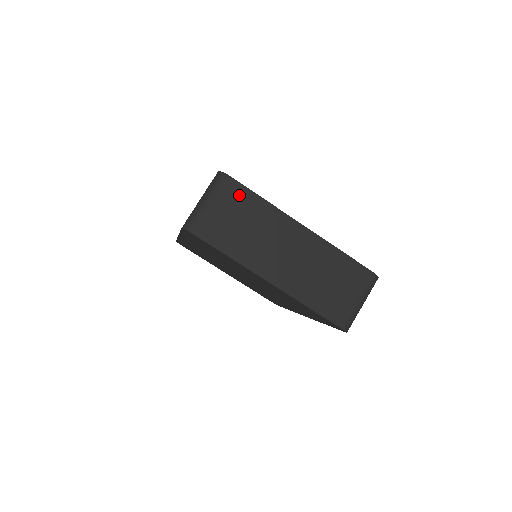
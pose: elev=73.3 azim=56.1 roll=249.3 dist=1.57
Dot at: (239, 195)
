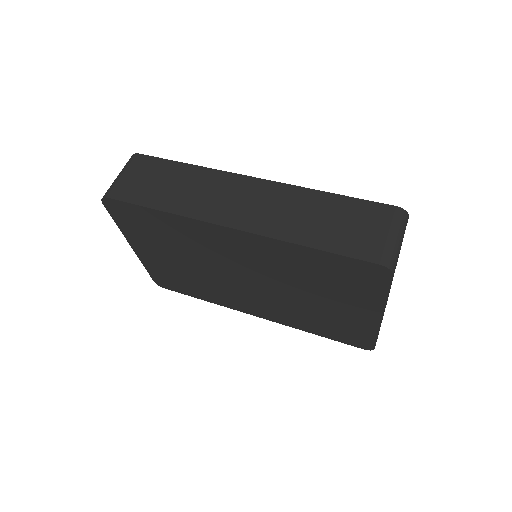
Dot at: occluded
